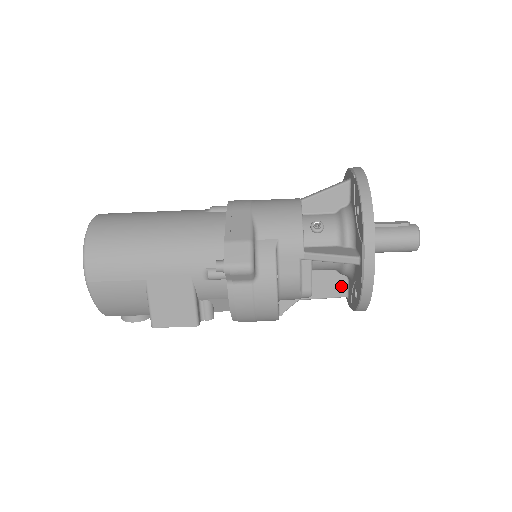
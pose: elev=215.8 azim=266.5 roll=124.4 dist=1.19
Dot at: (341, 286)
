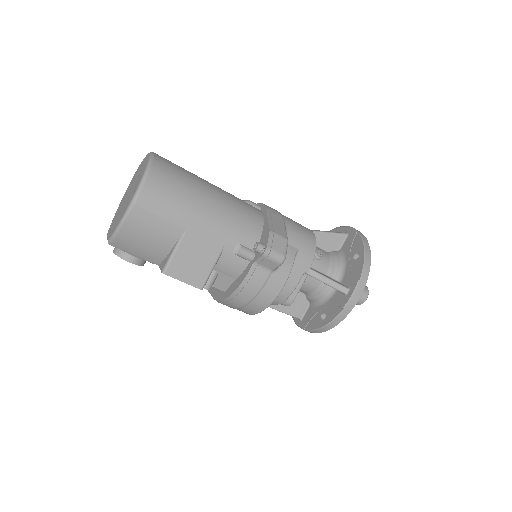
Dot at: (302, 309)
